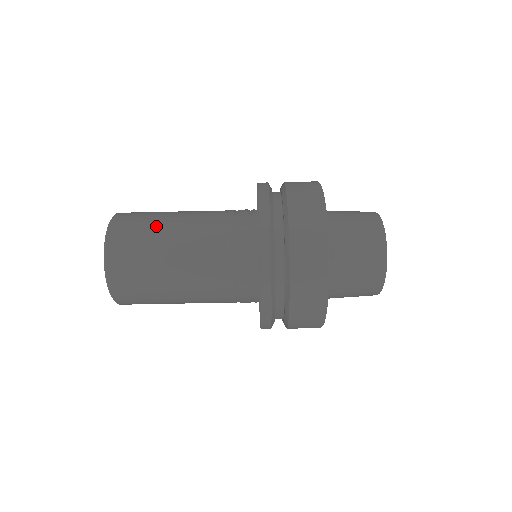
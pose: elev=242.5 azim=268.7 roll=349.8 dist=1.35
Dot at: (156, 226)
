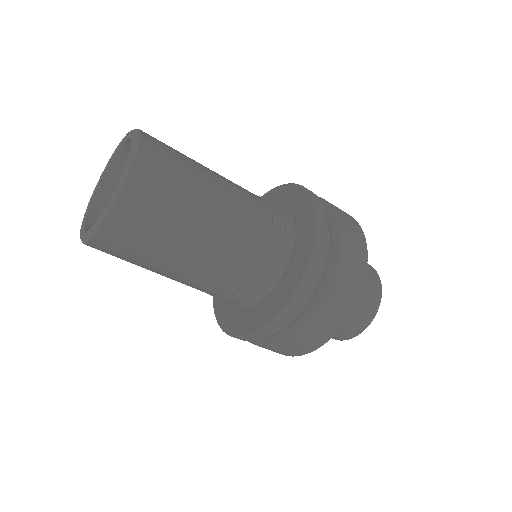
Dot at: (164, 248)
